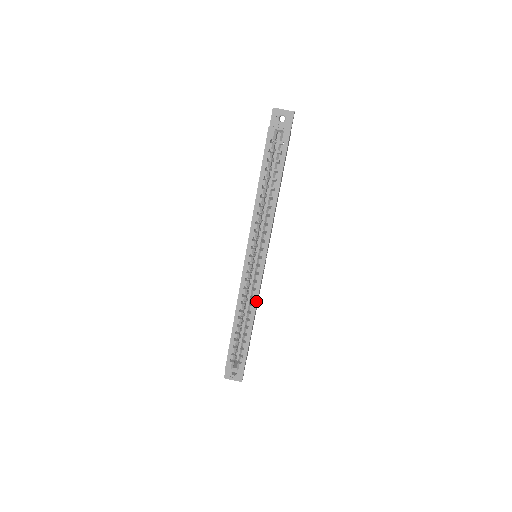
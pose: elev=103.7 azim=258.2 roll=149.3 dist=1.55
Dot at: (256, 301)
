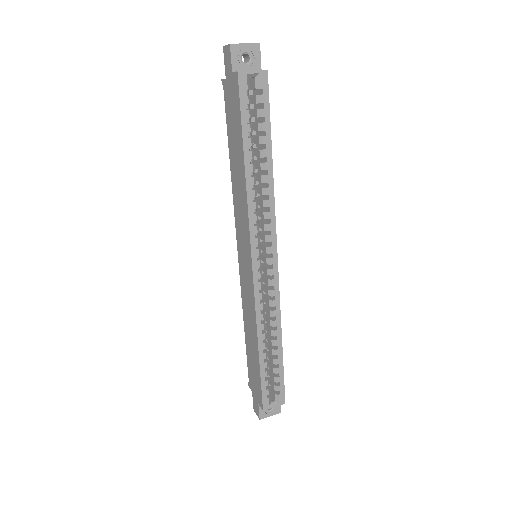
Dot at: (279, 312)
